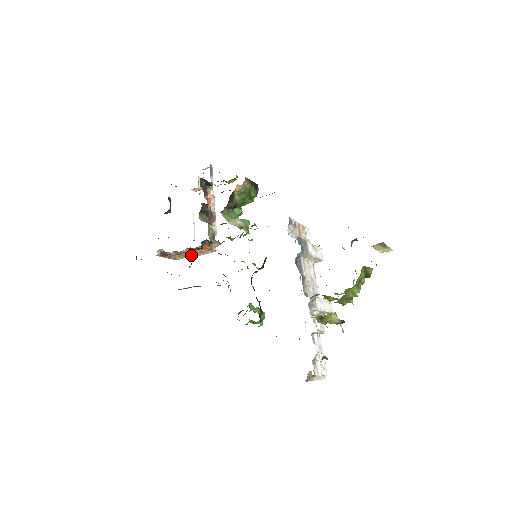
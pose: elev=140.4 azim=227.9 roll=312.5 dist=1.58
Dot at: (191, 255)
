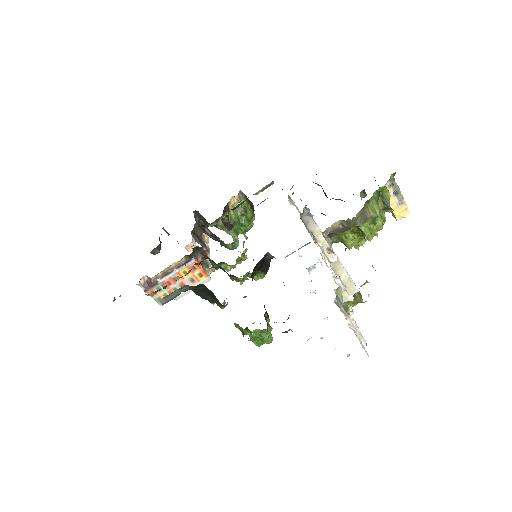
Dot at: occluded
